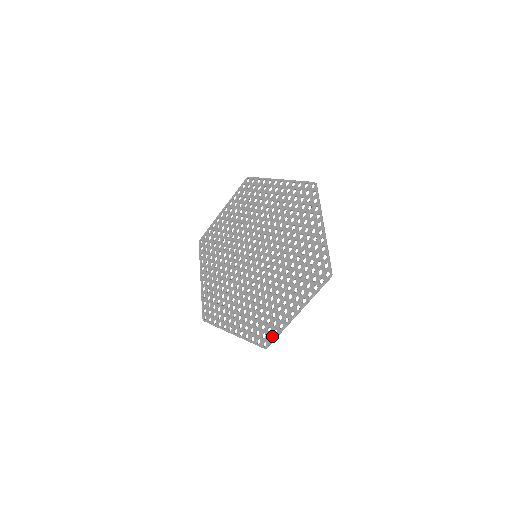
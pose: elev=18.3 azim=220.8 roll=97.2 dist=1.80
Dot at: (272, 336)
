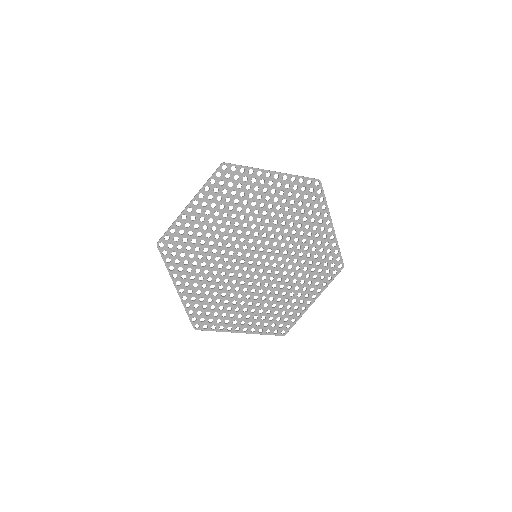
Dot at: (291, 325)
